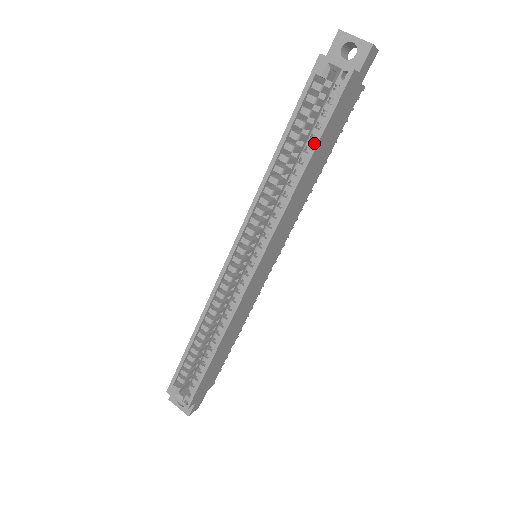
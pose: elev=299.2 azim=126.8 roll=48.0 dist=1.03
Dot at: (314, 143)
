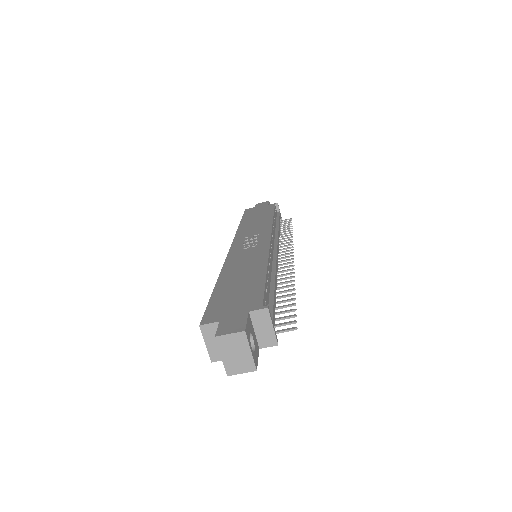
Dot at: occluded
